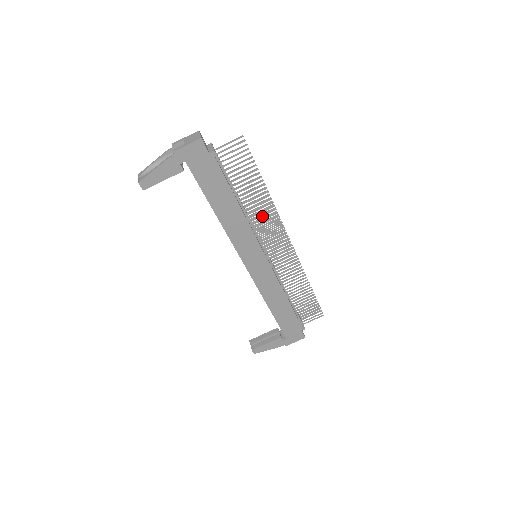
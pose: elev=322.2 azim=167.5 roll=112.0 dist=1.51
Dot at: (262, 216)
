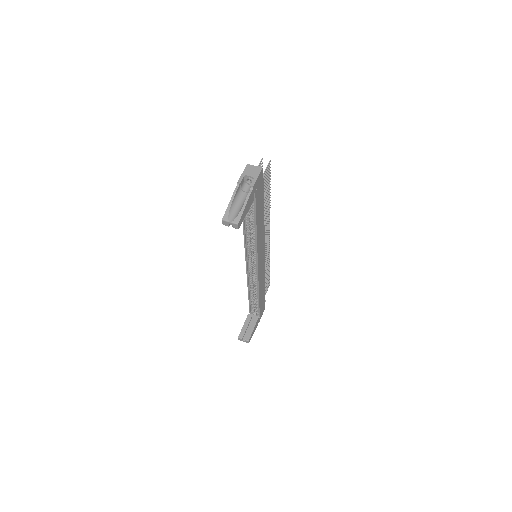
Dot at: (266, 219)
